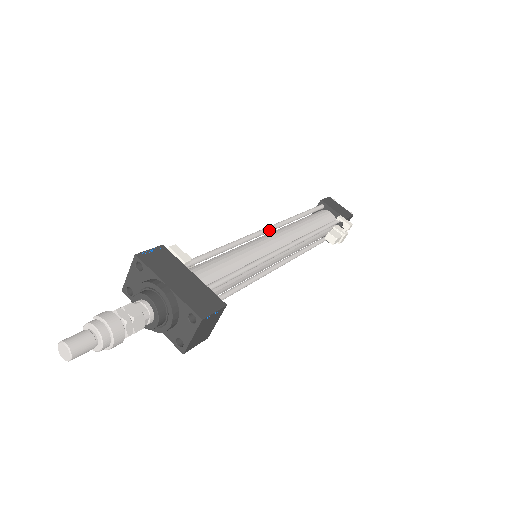
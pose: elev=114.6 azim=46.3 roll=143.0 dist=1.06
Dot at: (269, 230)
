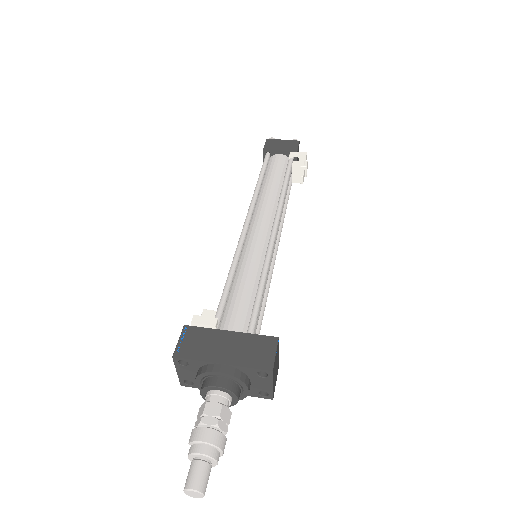
Dot at: (248, 223)
